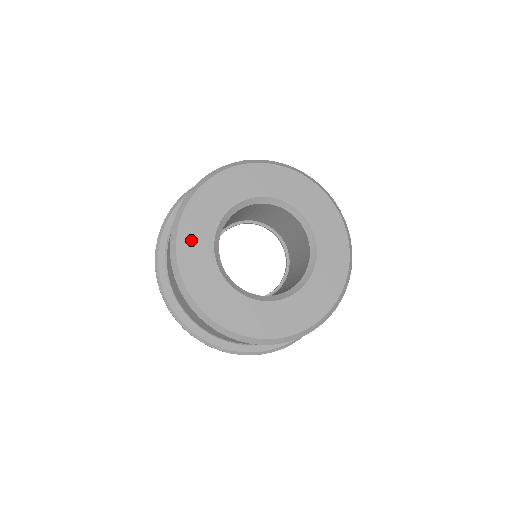
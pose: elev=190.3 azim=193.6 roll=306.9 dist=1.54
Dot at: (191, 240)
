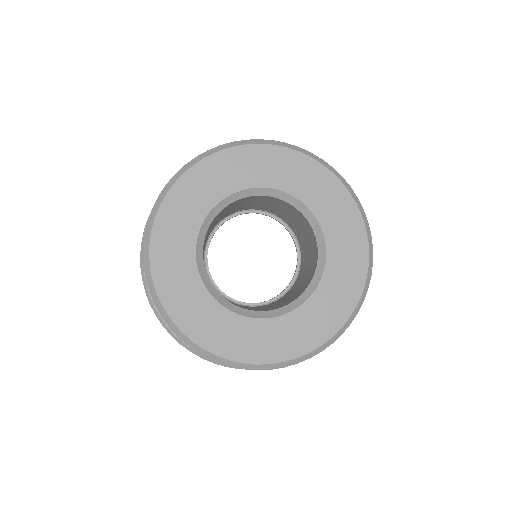
Dot at: (203, 327)
